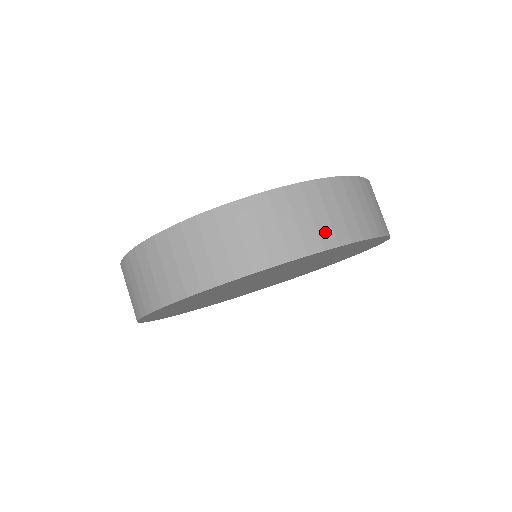
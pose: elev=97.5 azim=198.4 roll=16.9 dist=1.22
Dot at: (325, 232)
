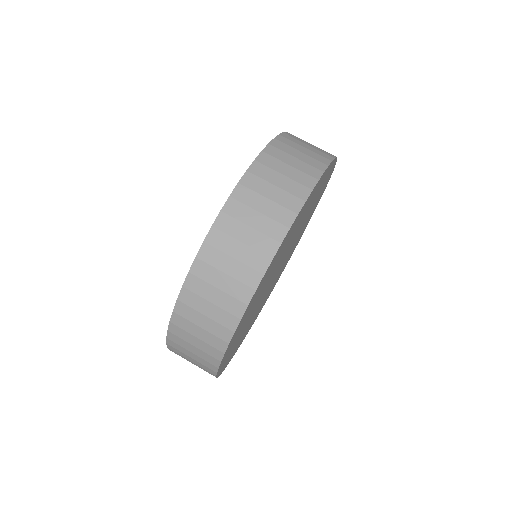
Dot at: (245, 275)
